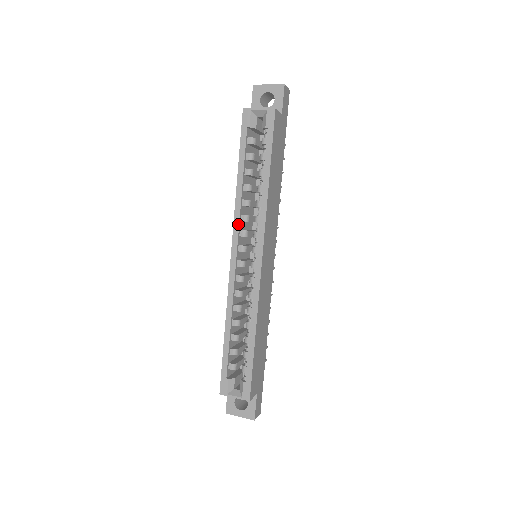
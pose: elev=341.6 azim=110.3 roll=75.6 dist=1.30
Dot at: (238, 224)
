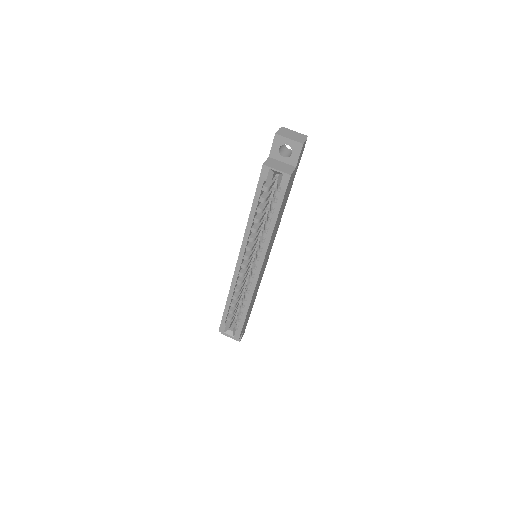
Dot at: (246, 244)
